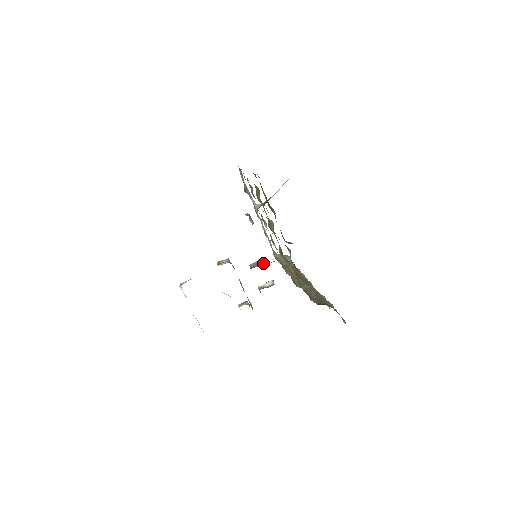
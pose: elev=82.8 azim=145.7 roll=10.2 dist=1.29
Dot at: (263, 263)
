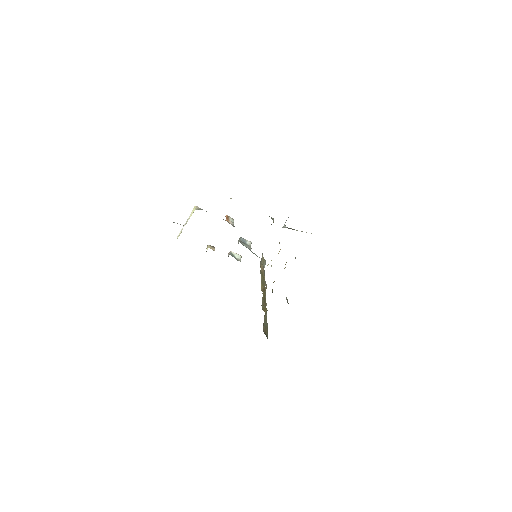
Dot at: (249, 247)
